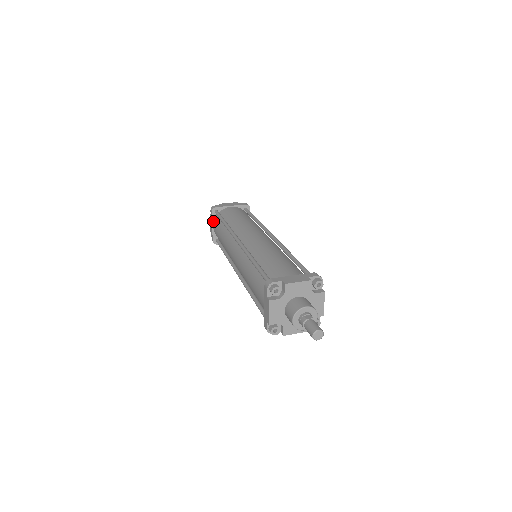
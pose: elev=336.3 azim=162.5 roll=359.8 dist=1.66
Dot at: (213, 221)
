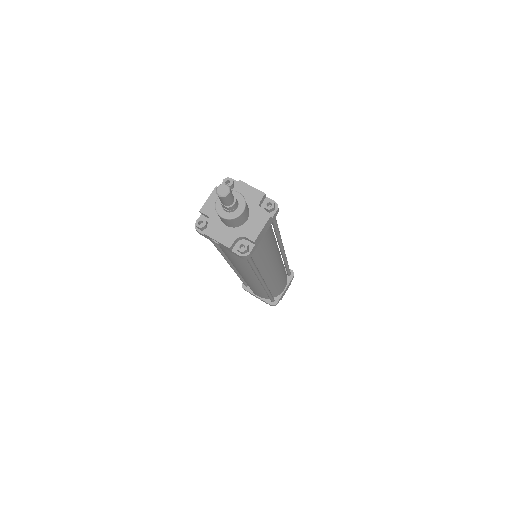
Dot at: occluded
